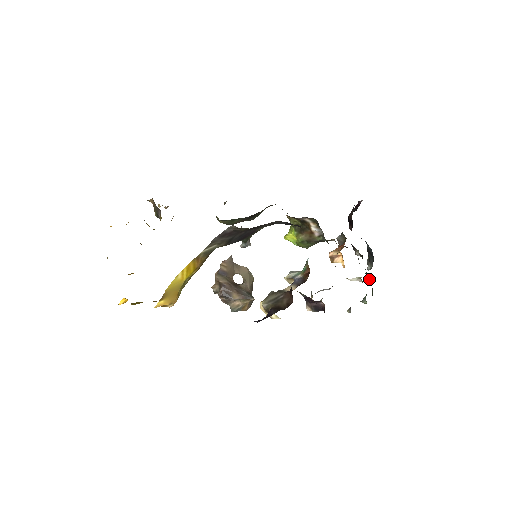
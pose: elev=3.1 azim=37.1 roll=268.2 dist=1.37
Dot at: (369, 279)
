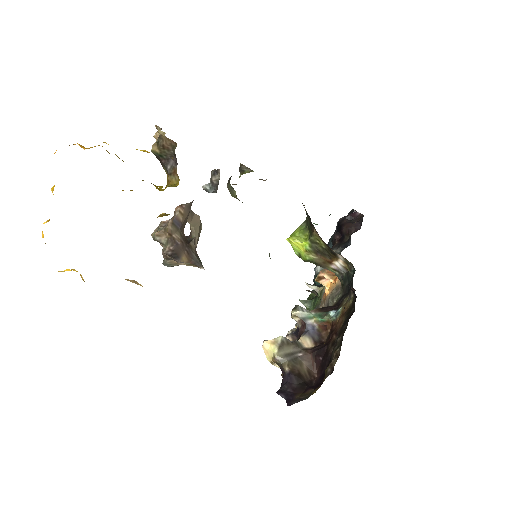
Dot at: (318, 283)
